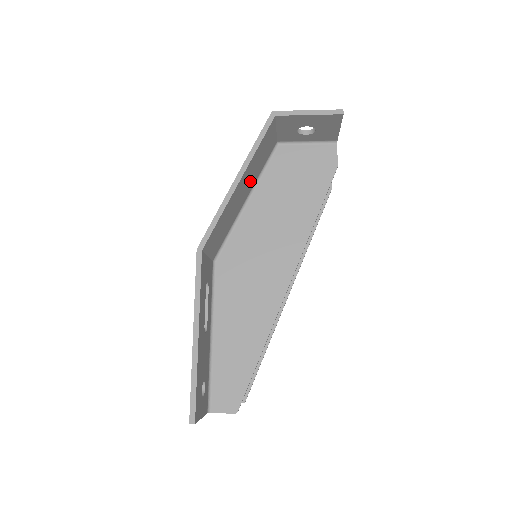
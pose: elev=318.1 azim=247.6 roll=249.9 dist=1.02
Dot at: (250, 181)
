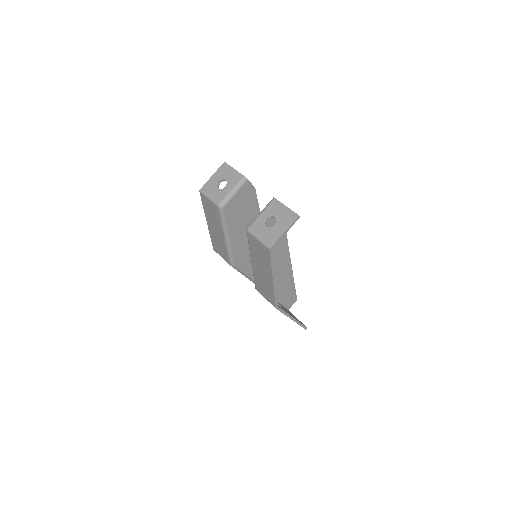
Dot at: occluded
